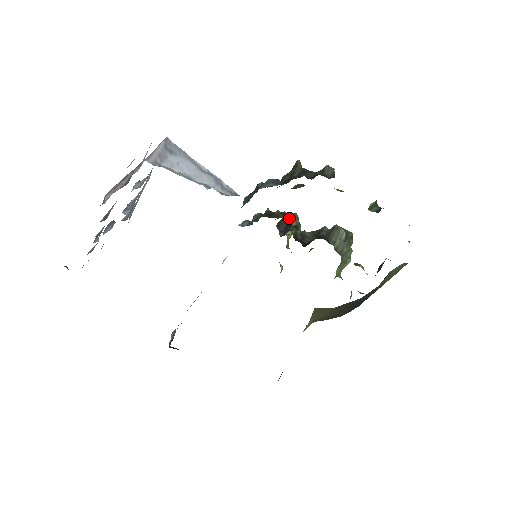
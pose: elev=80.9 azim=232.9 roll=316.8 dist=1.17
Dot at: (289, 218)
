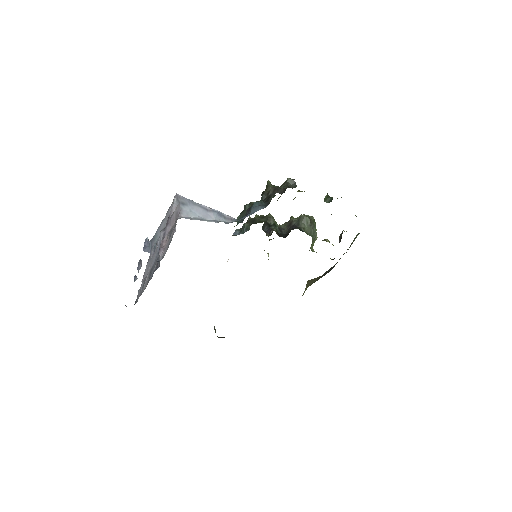
Dot at: (268, 220)
